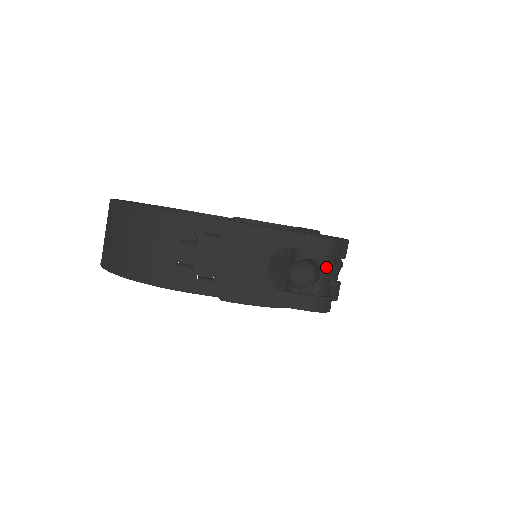
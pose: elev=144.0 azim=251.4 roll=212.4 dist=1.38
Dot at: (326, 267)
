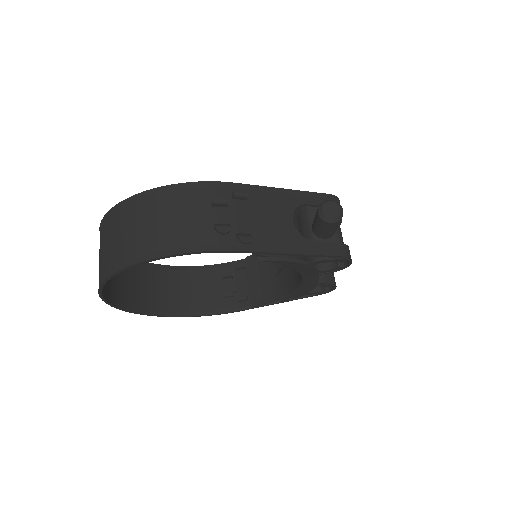
Dot at: occluded
